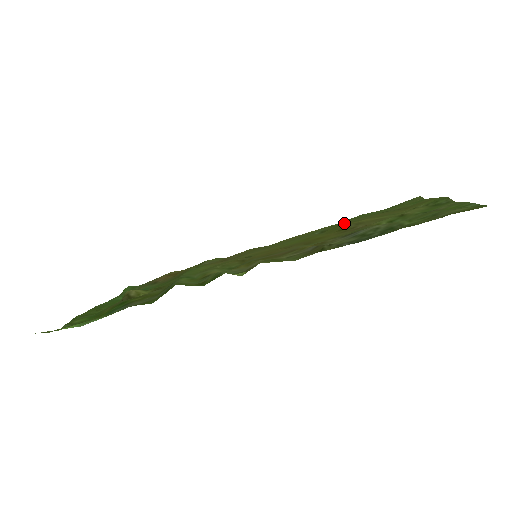
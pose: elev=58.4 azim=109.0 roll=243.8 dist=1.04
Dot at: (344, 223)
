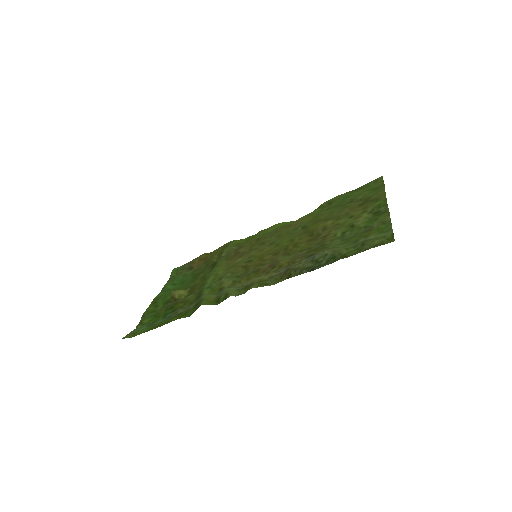
Dot at: (318, 220)
